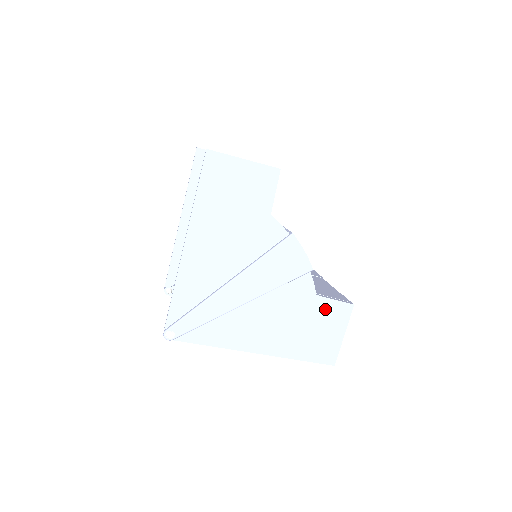
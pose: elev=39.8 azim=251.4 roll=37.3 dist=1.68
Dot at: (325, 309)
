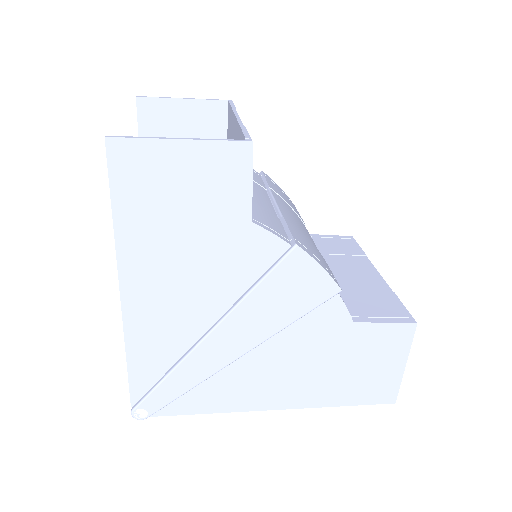
Dot at: (370, 338)
